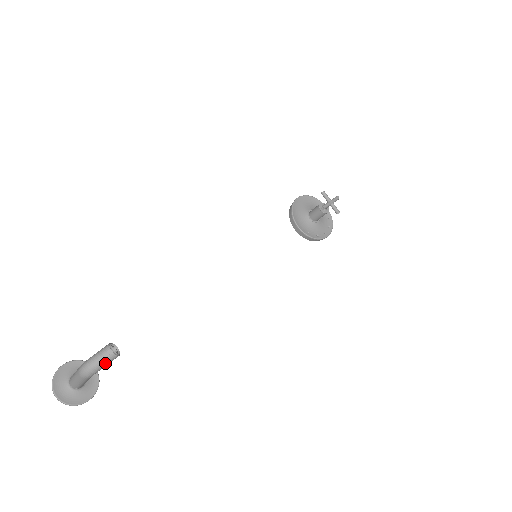
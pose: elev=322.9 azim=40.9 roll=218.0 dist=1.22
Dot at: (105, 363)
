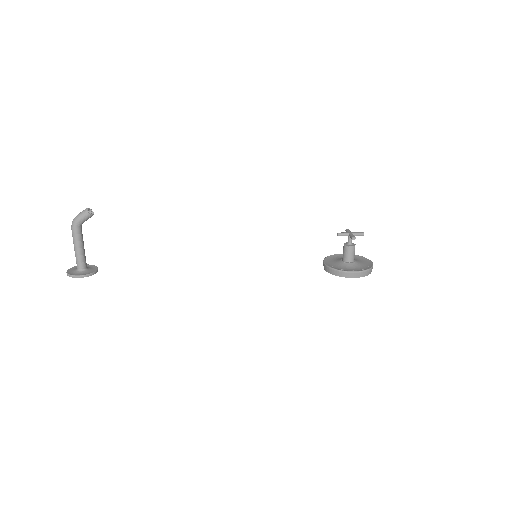
Dot at: (81, 215)
